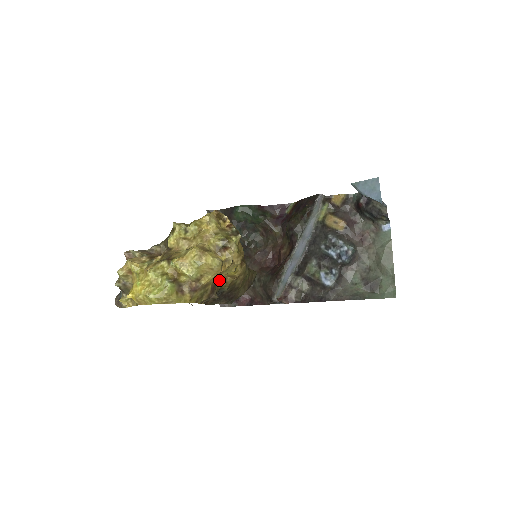
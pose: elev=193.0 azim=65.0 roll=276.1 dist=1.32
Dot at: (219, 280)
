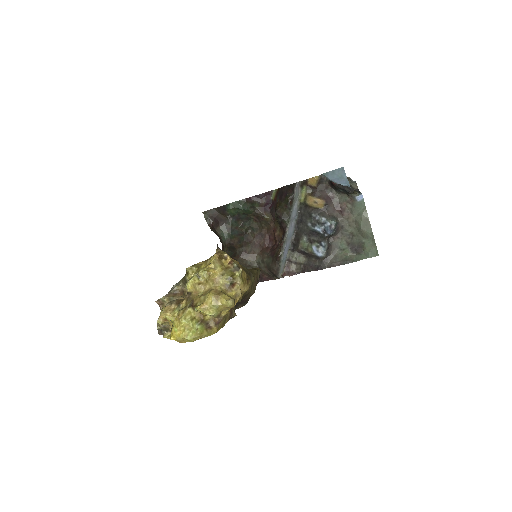
Dot at: occluded
